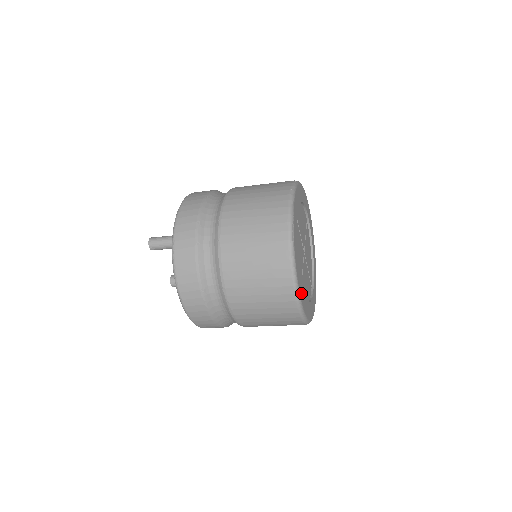
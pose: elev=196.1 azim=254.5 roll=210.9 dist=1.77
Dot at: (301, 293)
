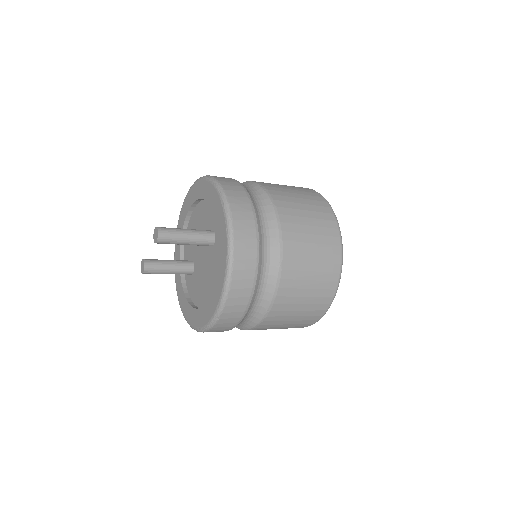
Dot at: occluded
